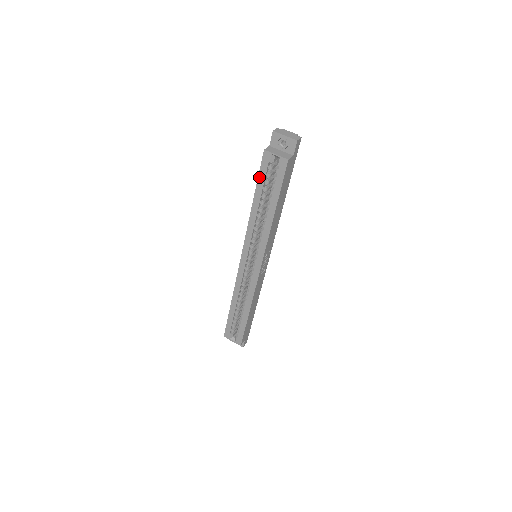
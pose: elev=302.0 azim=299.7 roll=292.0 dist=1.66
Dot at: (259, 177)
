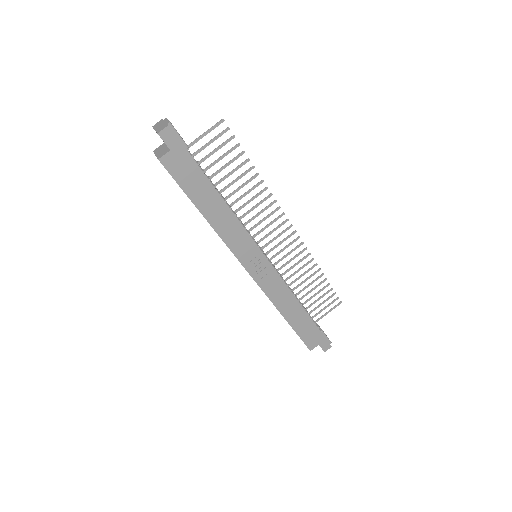
Dot at: occluded
